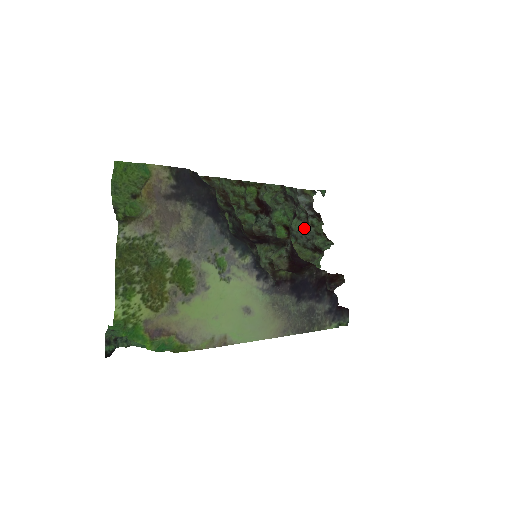
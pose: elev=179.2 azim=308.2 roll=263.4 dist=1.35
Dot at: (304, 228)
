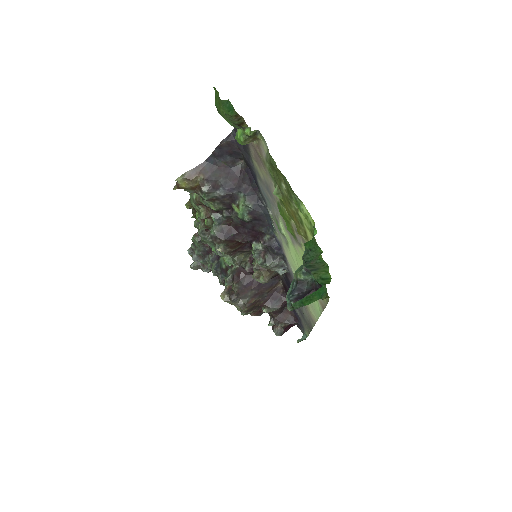
Dot at: (218, 278)
